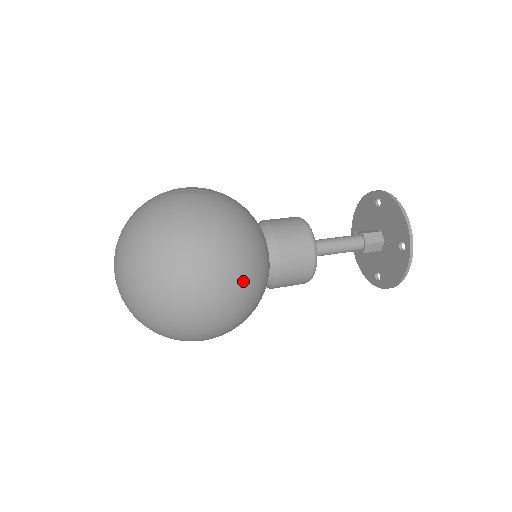
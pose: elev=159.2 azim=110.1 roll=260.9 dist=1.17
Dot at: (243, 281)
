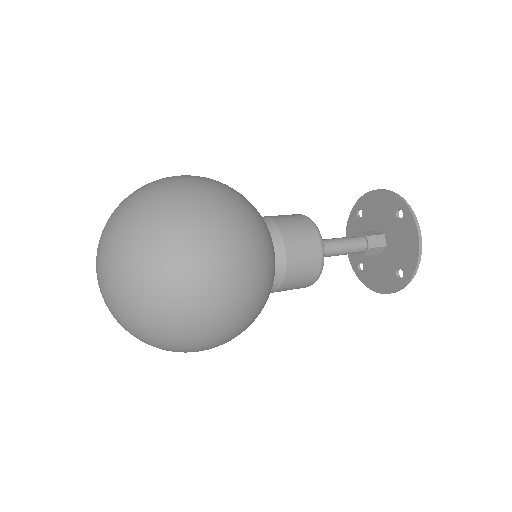
Dot at: (241, 209)
